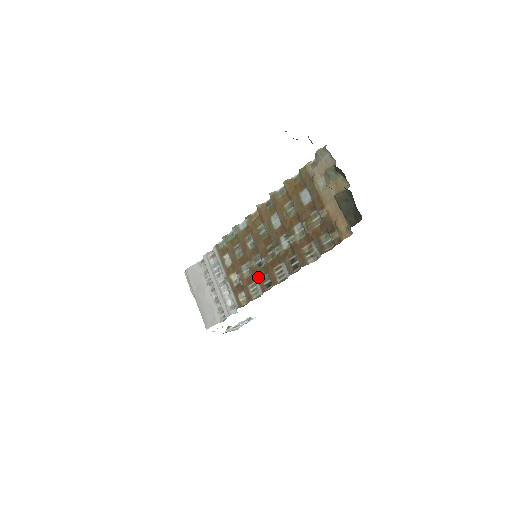
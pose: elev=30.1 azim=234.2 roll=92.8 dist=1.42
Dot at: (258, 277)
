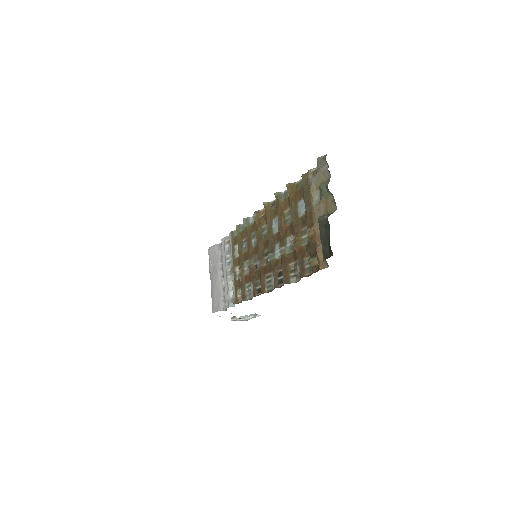
Dot at: (253, 279)
